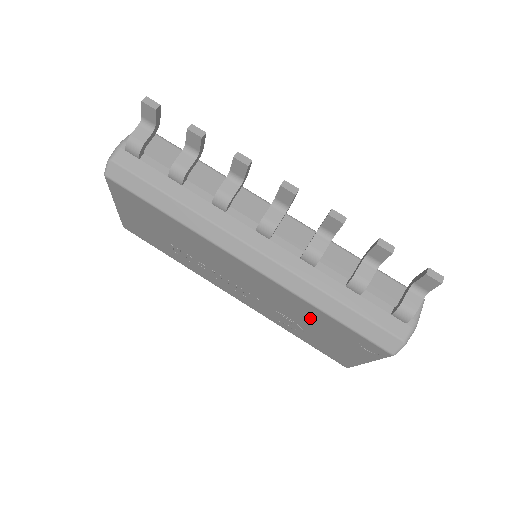
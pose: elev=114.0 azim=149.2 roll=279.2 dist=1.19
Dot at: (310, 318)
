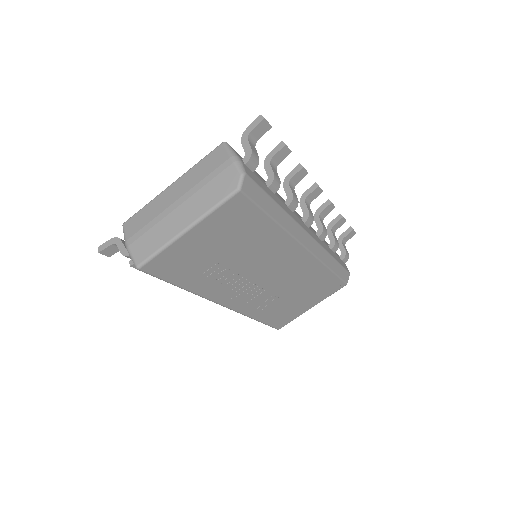
Dot at: (307, 284)
